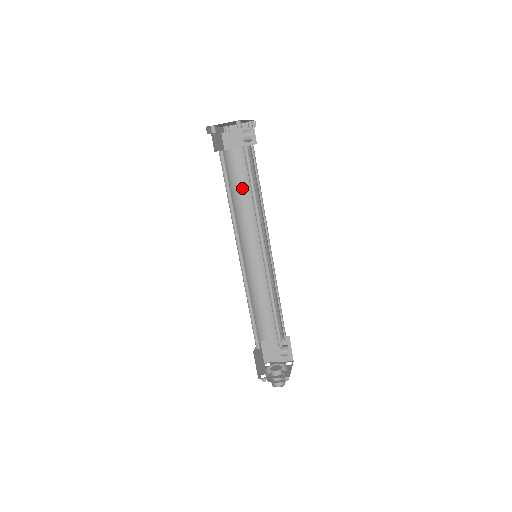
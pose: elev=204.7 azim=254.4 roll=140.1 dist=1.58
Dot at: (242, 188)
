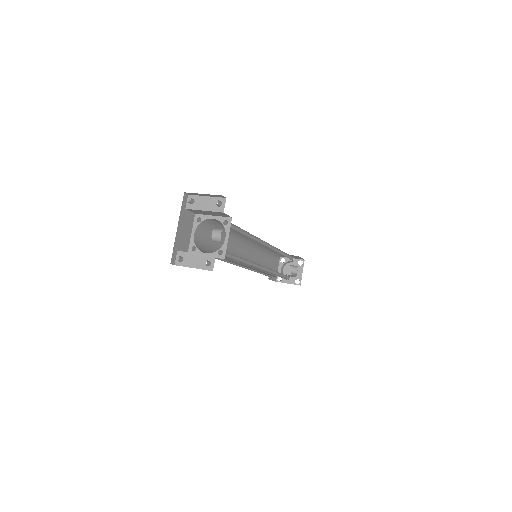
Dot at: occluded
